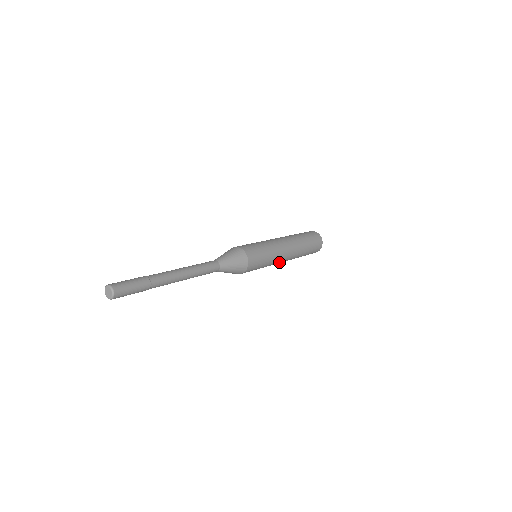
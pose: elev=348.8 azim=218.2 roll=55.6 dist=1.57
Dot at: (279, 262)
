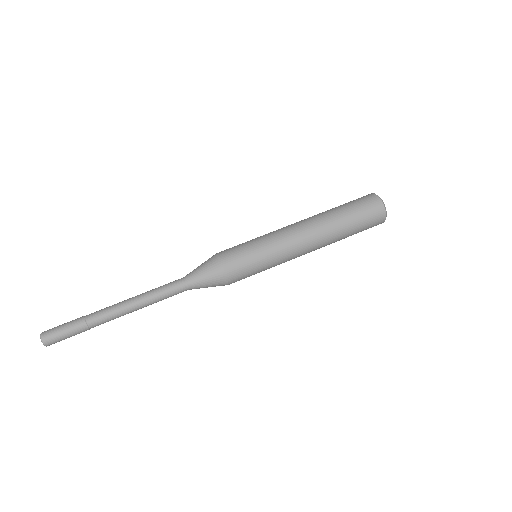
Dot at: (295, 257)
